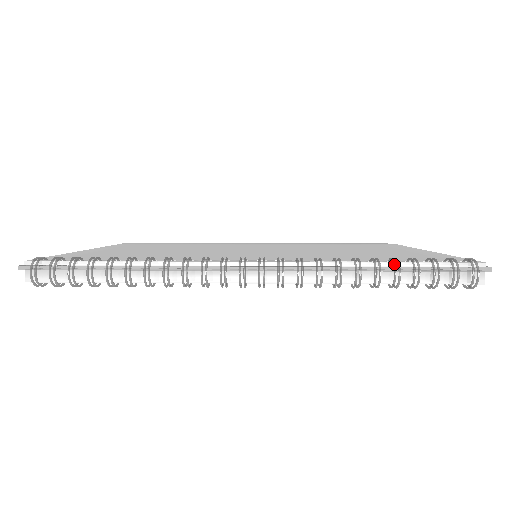
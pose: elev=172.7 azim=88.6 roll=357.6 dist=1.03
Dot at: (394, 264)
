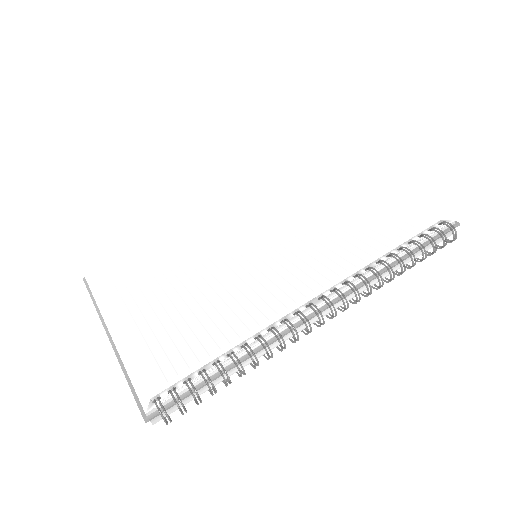
Dot at: (411, 256)
